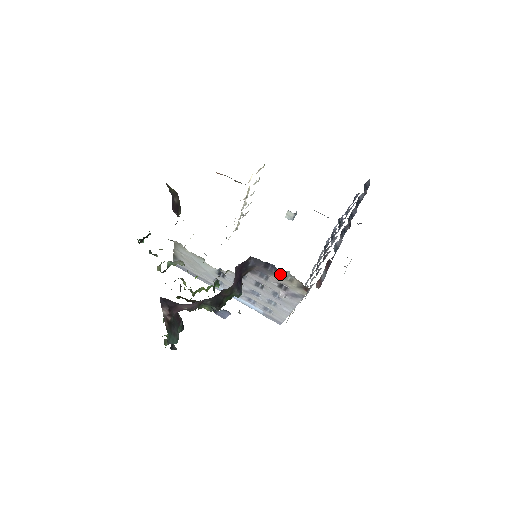
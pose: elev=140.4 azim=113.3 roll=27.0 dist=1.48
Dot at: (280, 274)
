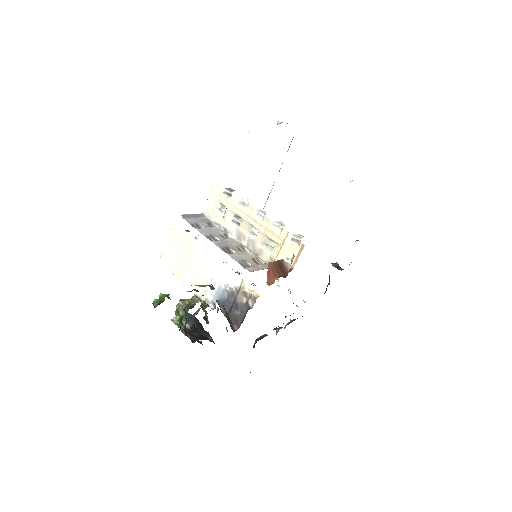
Dot at: occluded
